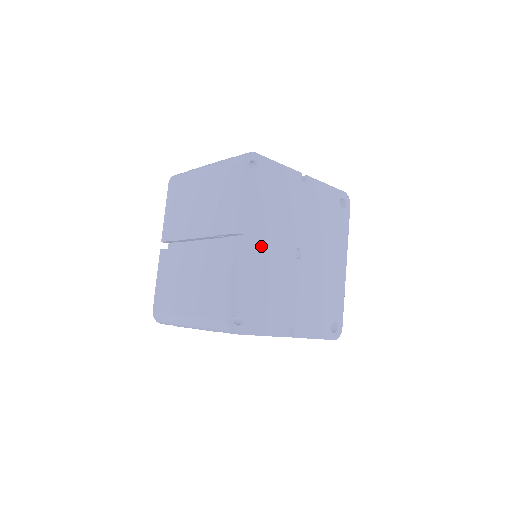
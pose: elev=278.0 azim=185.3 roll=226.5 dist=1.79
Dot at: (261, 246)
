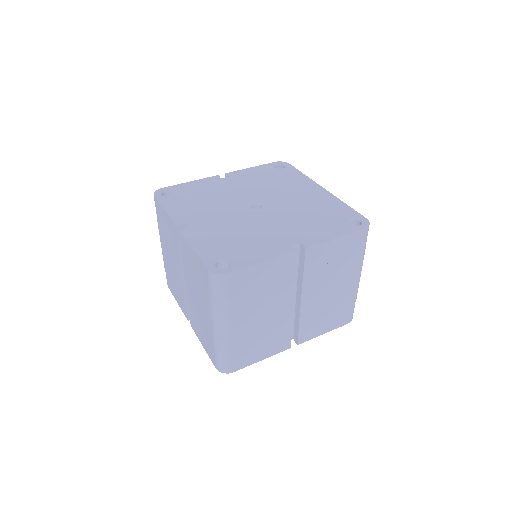
Dot at: (210, 221)
